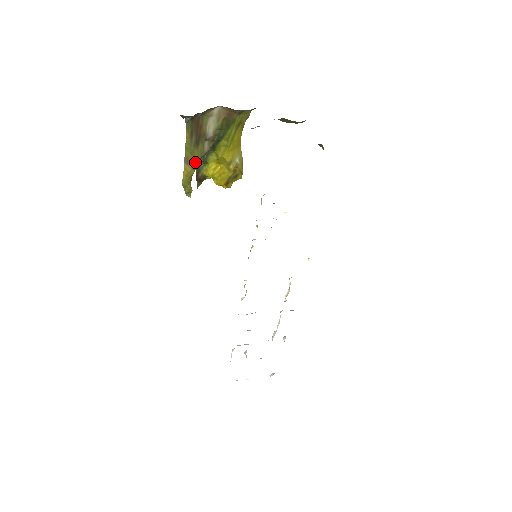
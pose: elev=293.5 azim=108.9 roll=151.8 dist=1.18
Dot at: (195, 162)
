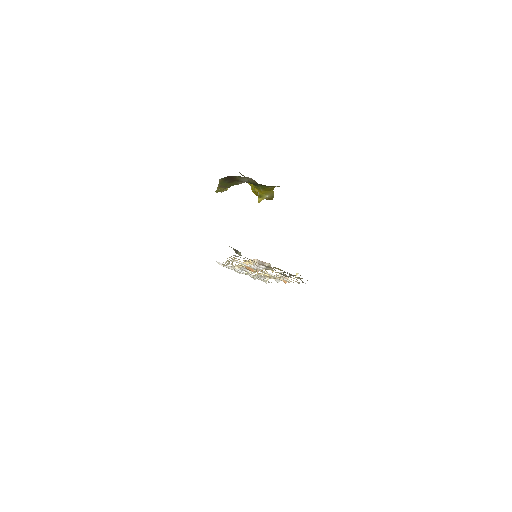
Dot at: (229, 186)
